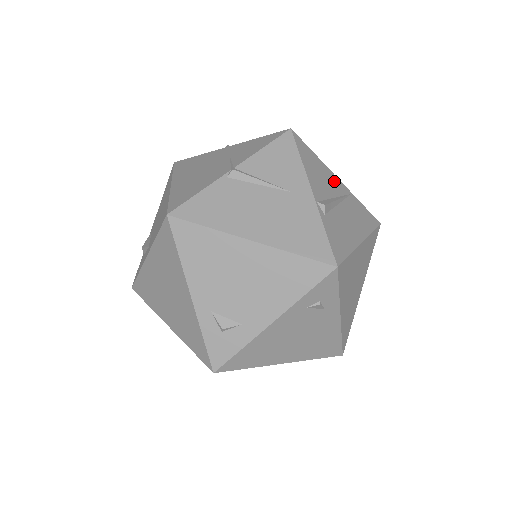
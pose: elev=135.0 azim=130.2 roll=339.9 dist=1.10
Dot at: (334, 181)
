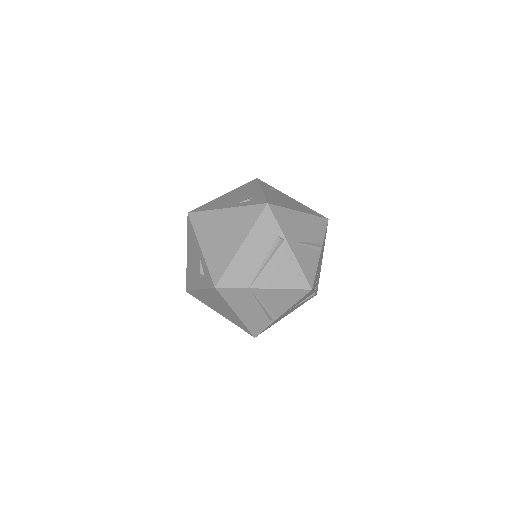
Dot at: occluded
